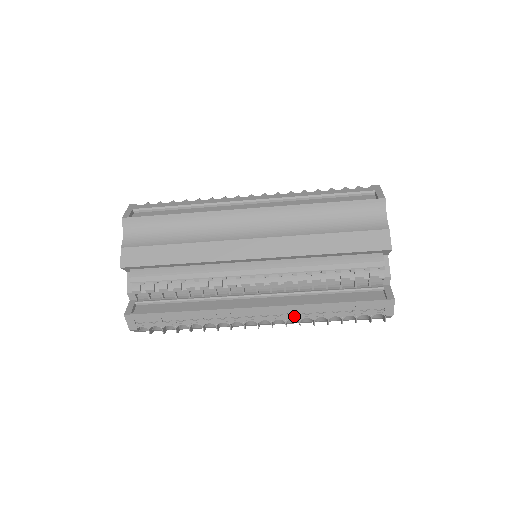
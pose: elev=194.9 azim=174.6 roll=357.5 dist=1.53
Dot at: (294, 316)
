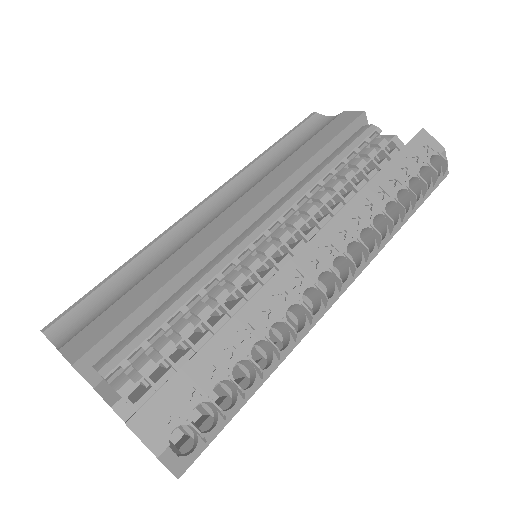
Dot at: (360, 225)
